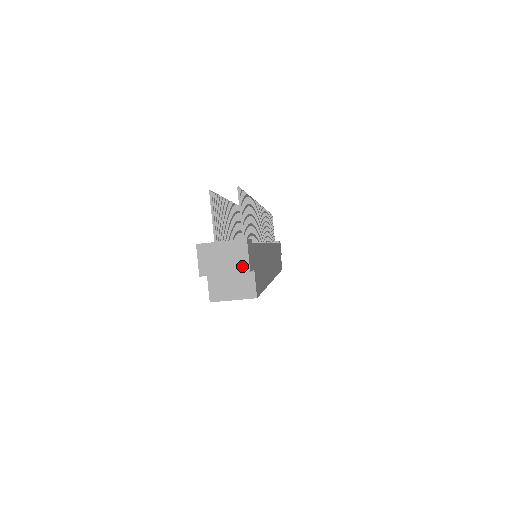
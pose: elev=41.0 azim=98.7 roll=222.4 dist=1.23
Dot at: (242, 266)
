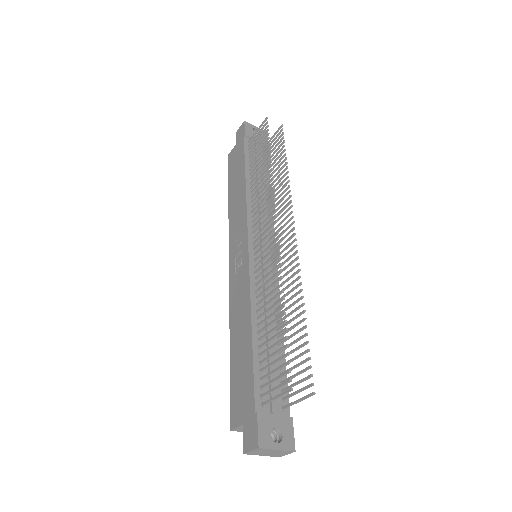
Dot at: (278, 456)
